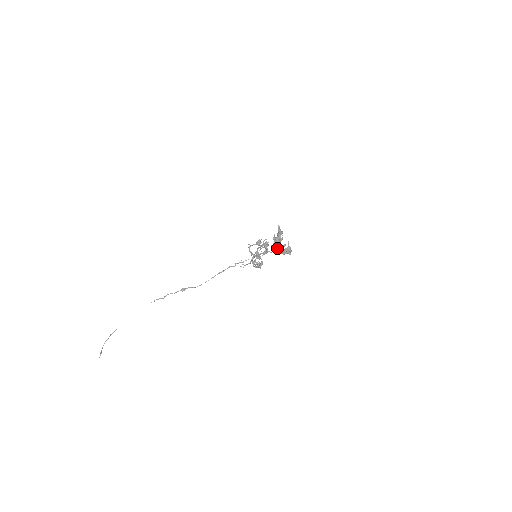
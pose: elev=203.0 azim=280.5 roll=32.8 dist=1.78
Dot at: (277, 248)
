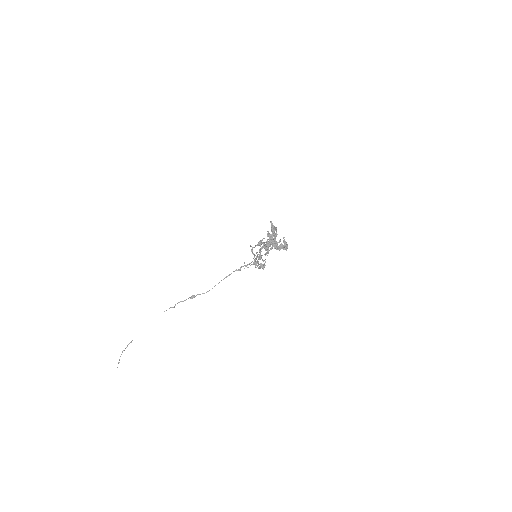
Dot at: (271, 244)
